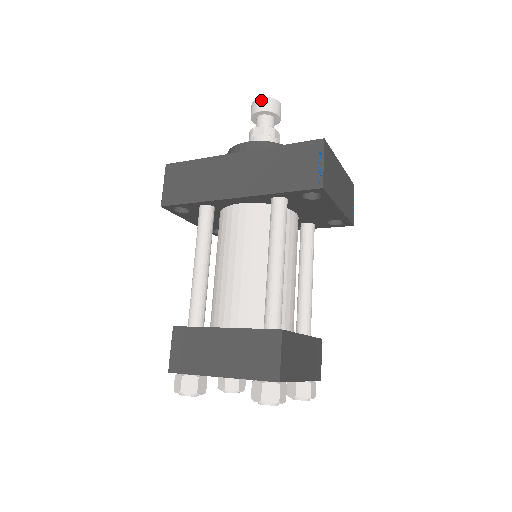
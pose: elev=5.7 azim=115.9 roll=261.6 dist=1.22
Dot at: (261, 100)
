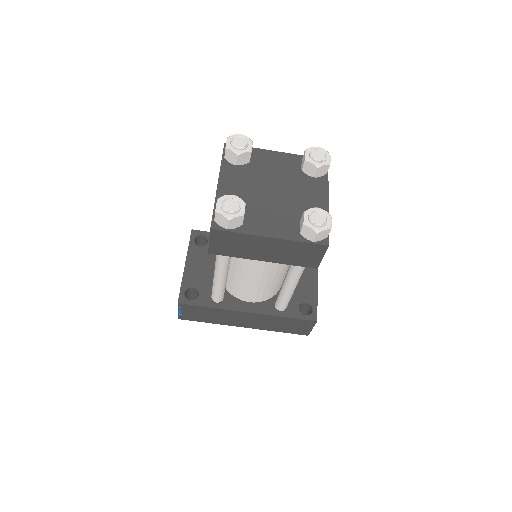
Dot at: occluded
